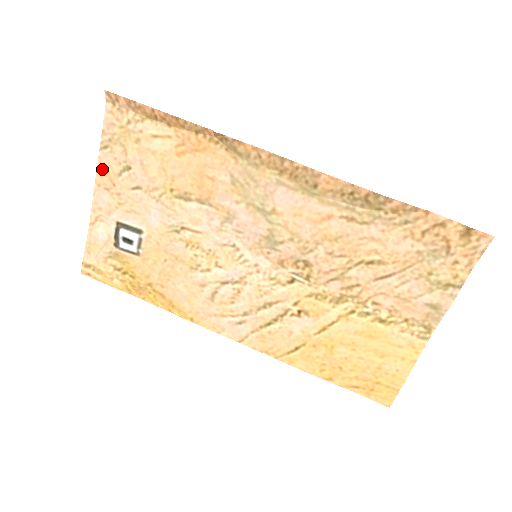
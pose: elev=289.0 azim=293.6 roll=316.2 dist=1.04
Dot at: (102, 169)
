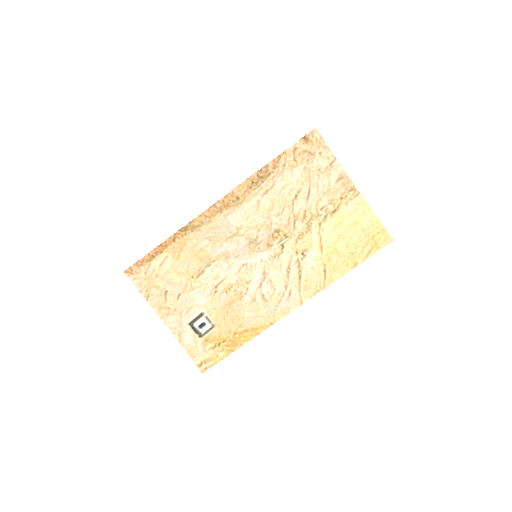
Dot at: (157, 308)
